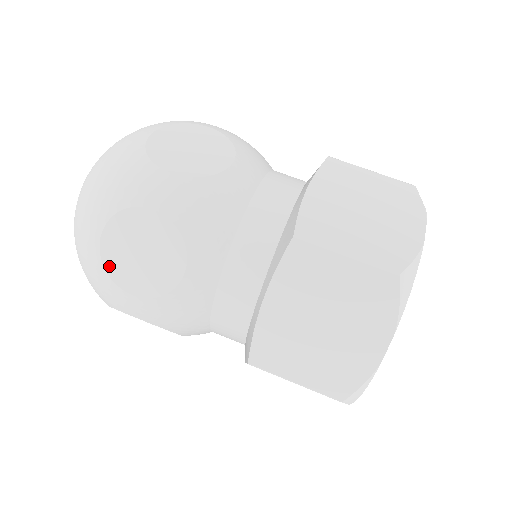
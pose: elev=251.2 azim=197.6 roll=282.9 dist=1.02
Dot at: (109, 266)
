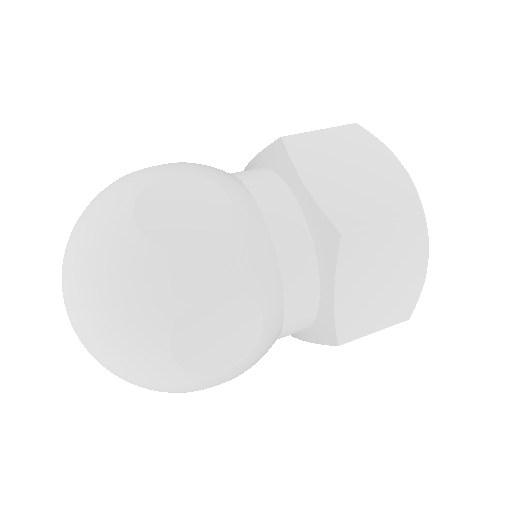
Dot at: (160, 240)
